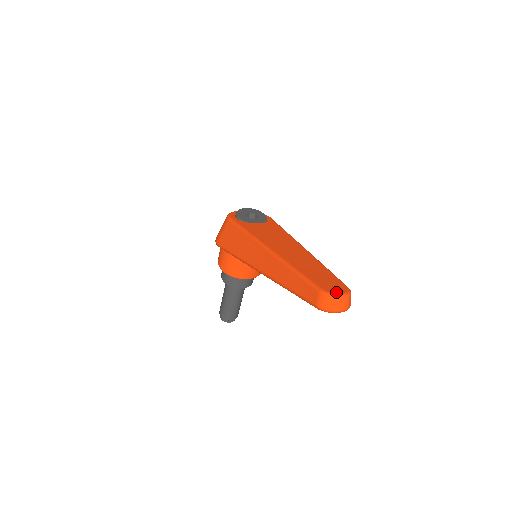
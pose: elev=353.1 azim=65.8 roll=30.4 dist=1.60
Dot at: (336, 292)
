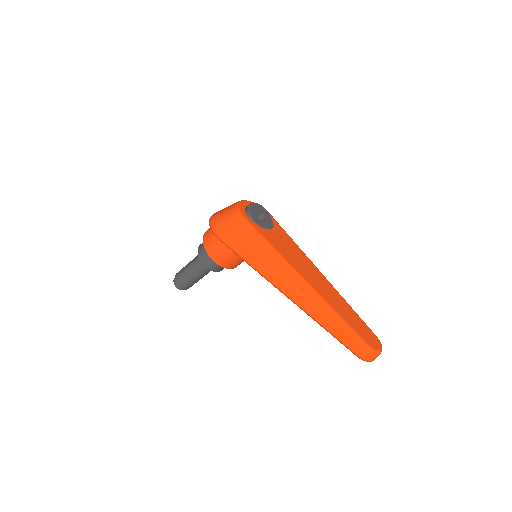
Dot at: (377, 348)
